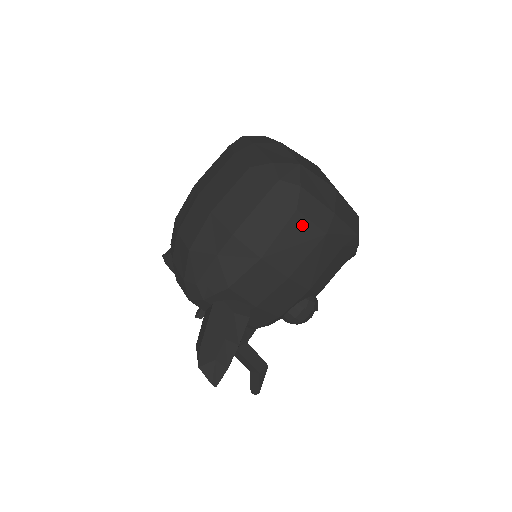
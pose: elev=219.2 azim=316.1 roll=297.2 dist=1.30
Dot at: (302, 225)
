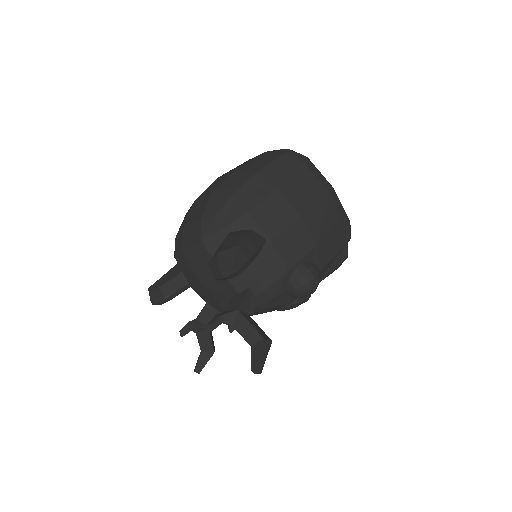
Dot at: (311, 178)
